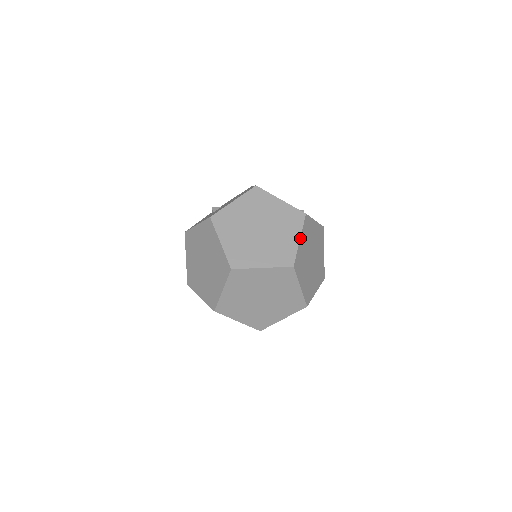
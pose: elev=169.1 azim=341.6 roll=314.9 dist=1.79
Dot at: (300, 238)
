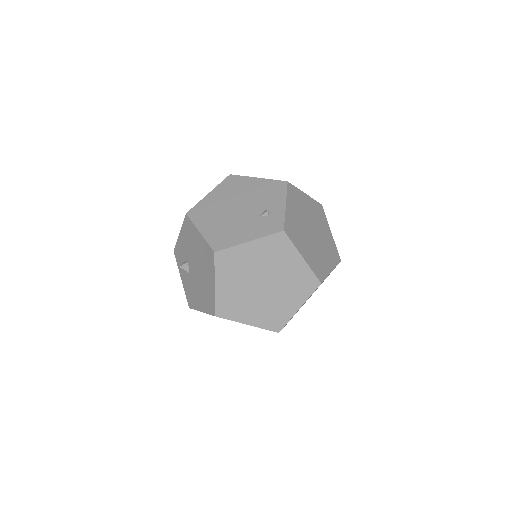
Dot at: (302, 256)
